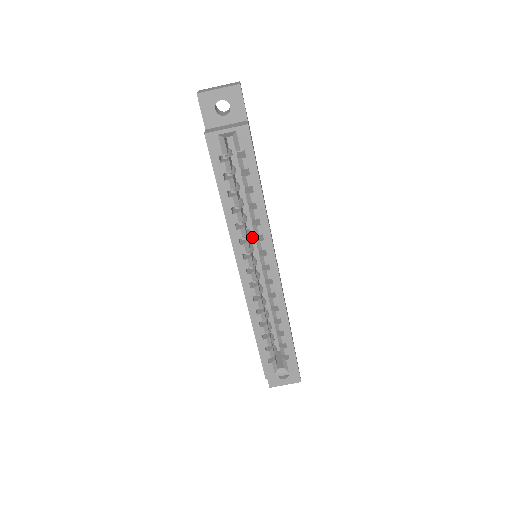
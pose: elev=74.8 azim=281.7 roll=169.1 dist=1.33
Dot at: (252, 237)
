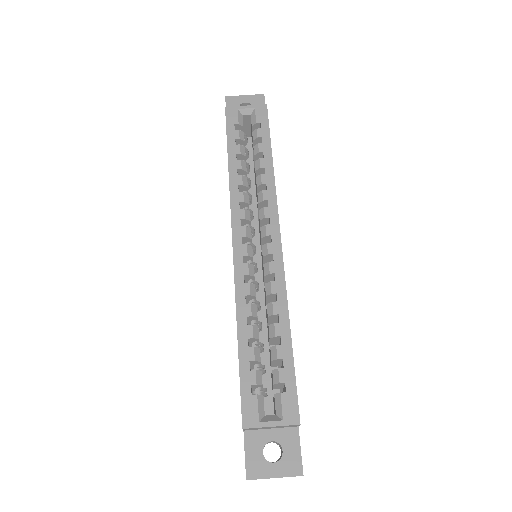
Dot at: (255, 237)
